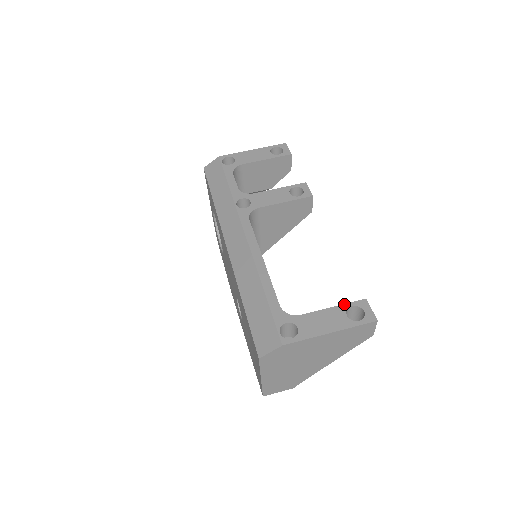
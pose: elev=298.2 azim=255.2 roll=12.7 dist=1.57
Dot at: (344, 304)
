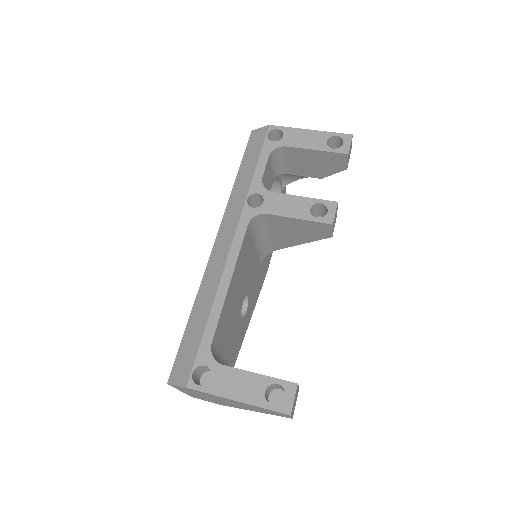
Dot at: (271, 377)
